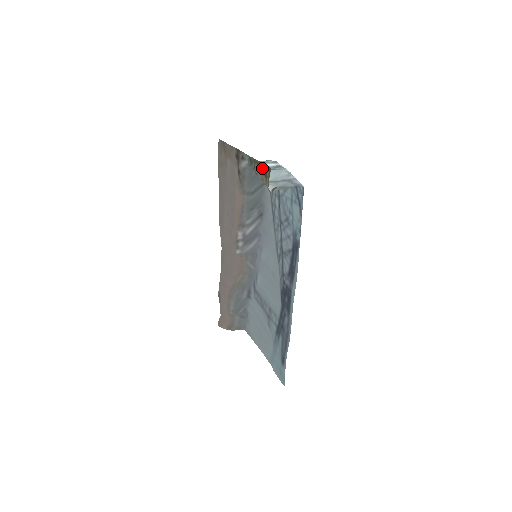
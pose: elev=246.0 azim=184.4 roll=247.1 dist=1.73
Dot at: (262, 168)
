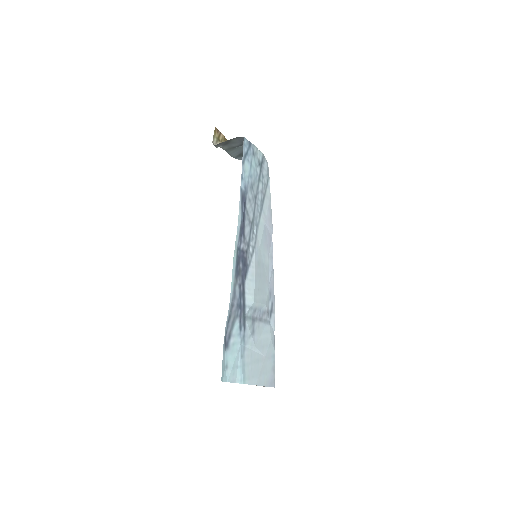
Dot at: (223, 140)
